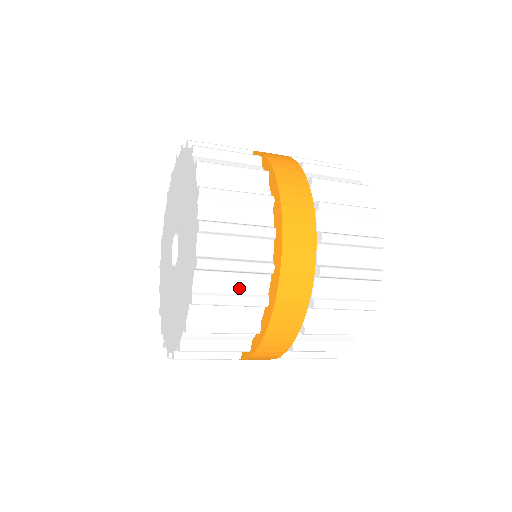
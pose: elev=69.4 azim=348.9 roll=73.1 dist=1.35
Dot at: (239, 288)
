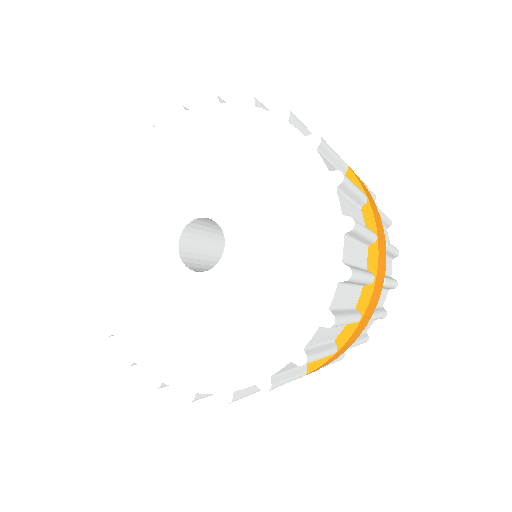
Dot at: occluded
